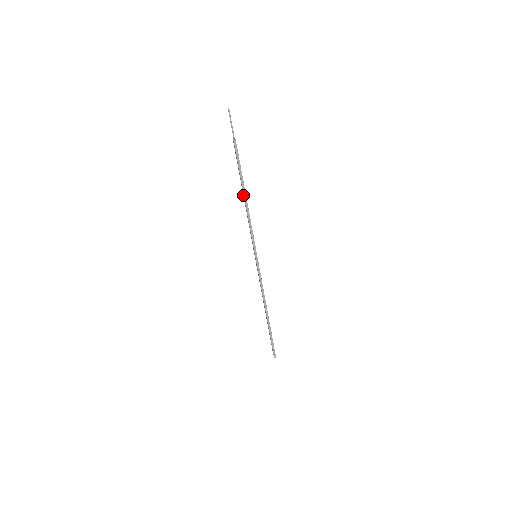
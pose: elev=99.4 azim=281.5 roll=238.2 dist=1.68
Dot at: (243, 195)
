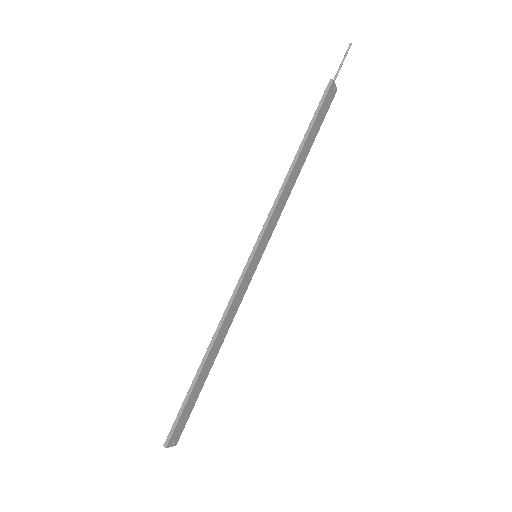
Dot at: (298, 161)
